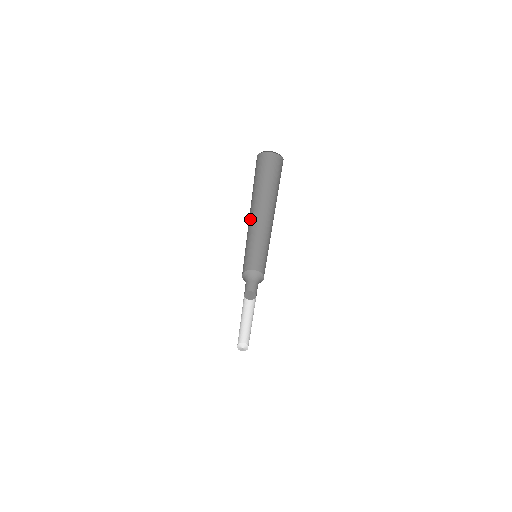
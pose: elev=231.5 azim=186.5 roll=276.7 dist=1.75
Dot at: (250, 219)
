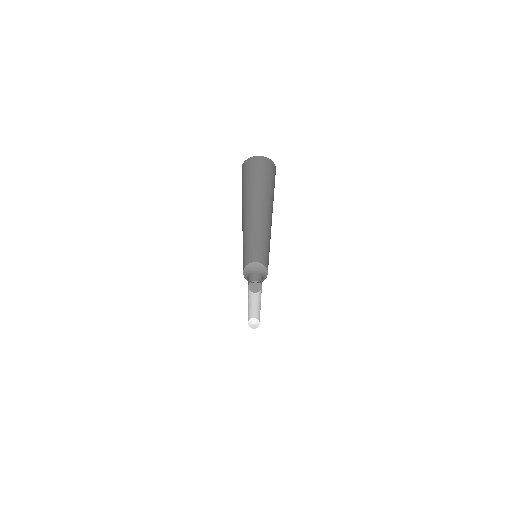
Dot at: occluded
